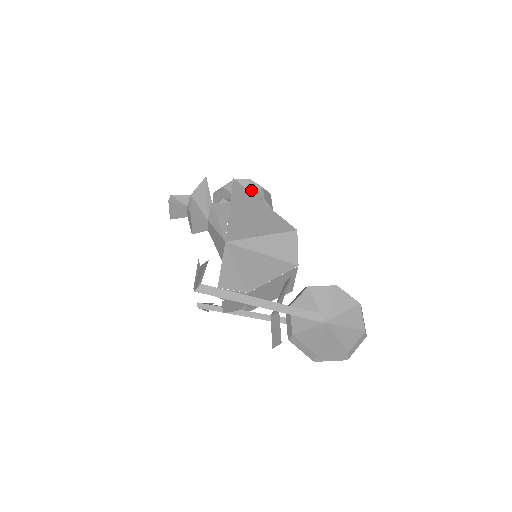
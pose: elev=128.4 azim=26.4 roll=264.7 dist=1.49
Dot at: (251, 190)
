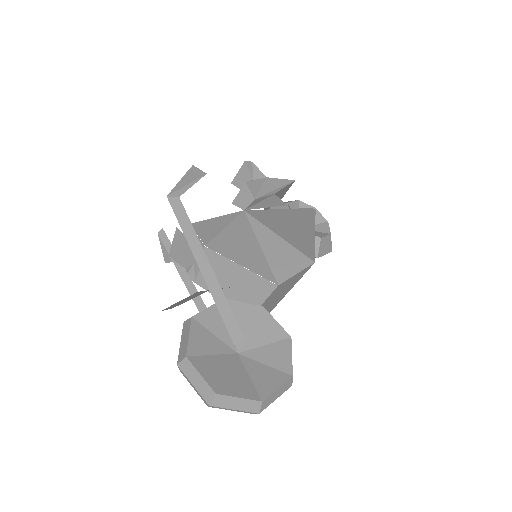
Dot at: (319, 227)
